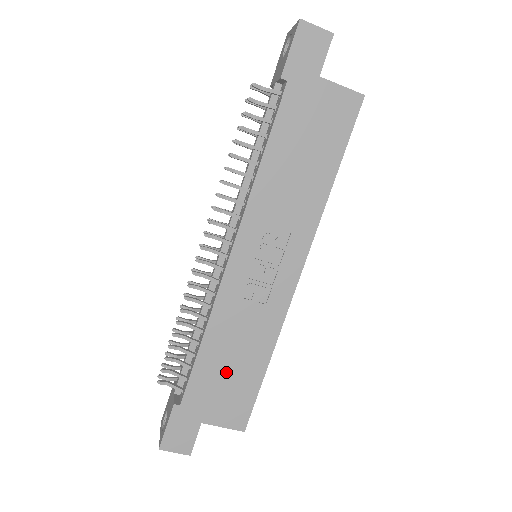
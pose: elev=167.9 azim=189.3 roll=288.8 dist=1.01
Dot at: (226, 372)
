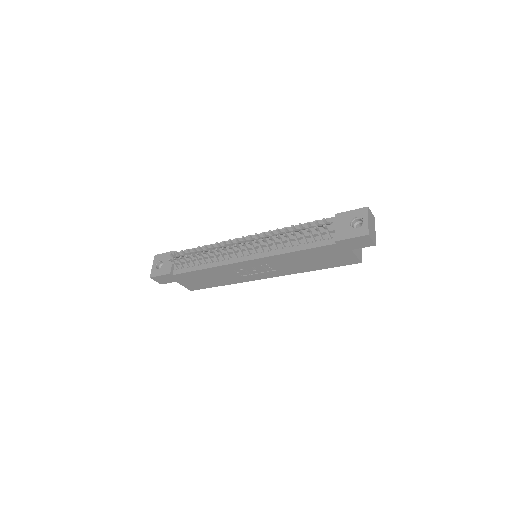
Dot at: (202, 279)
